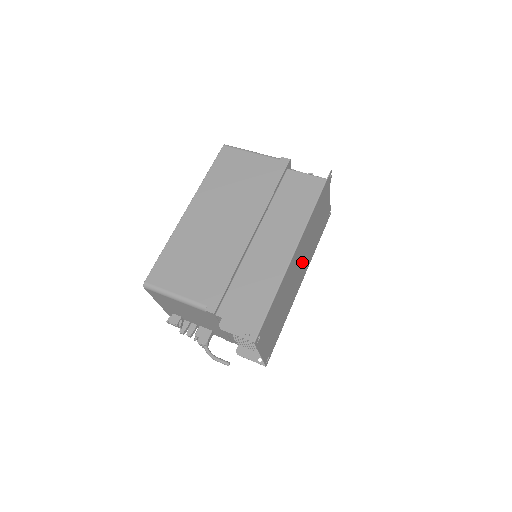
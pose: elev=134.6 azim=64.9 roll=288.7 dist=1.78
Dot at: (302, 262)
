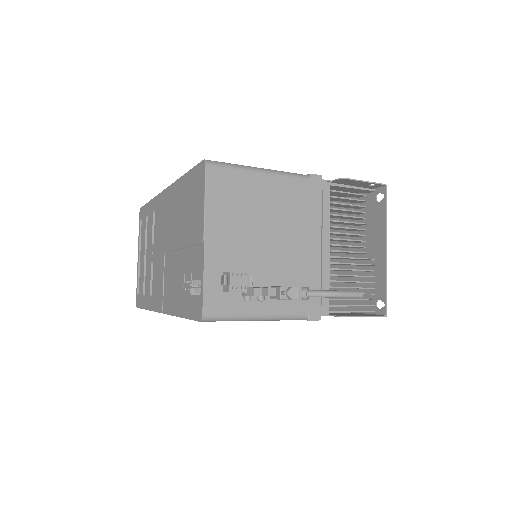
Dot at: occluded
